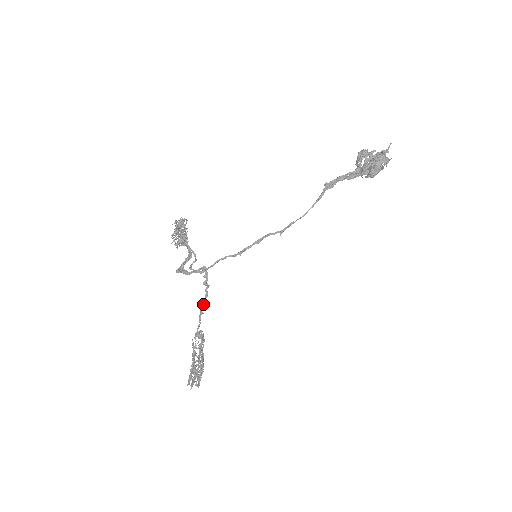
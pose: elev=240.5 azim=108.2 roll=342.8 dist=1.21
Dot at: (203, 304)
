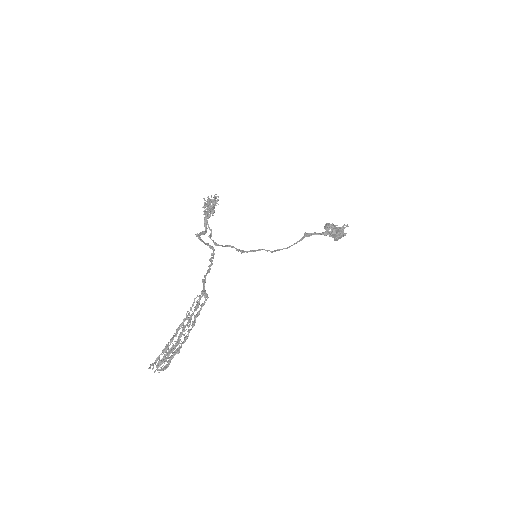
Dot at: (205, 276)
